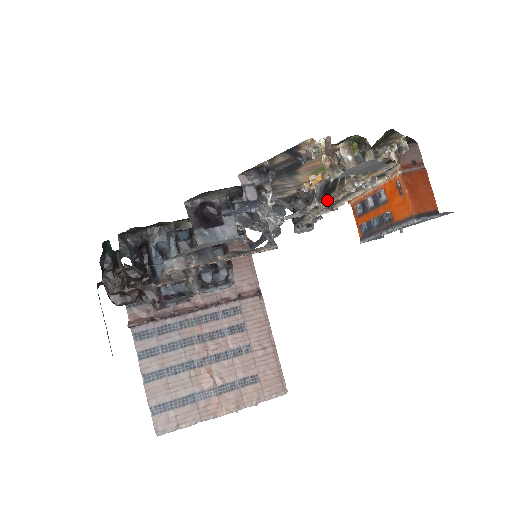
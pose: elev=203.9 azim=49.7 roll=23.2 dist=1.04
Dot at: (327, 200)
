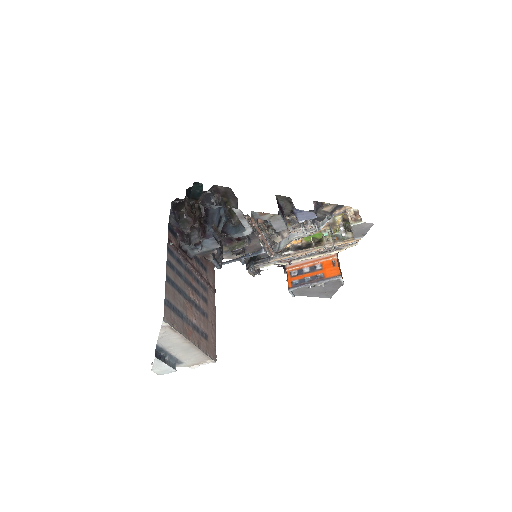
Dot at: (302, 251)
